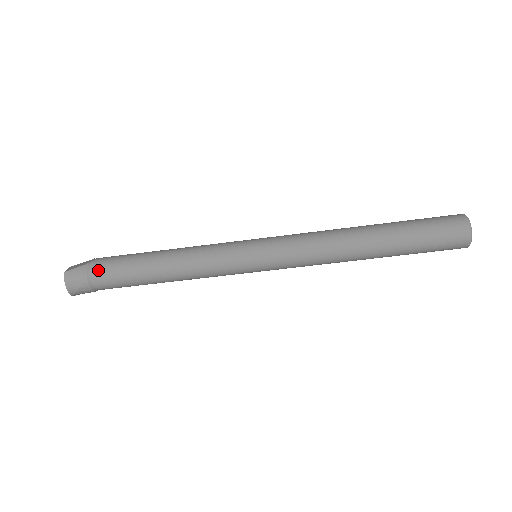
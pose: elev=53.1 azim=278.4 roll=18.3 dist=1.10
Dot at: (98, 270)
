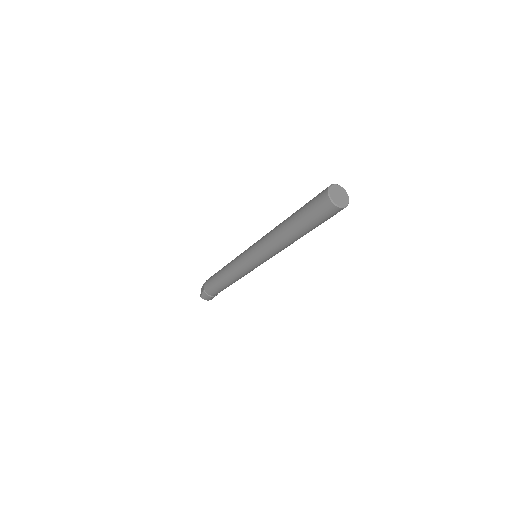
Dot at: (209, 292)
